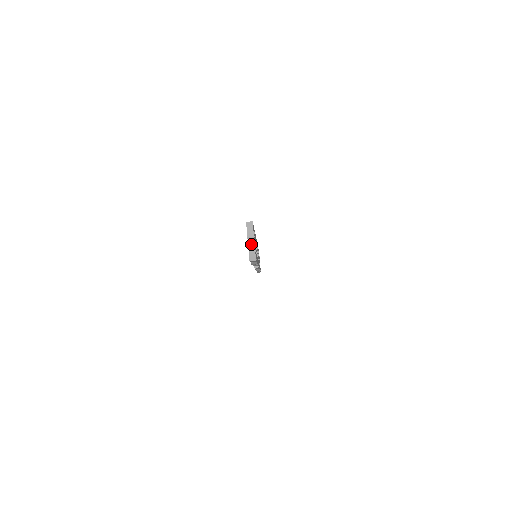
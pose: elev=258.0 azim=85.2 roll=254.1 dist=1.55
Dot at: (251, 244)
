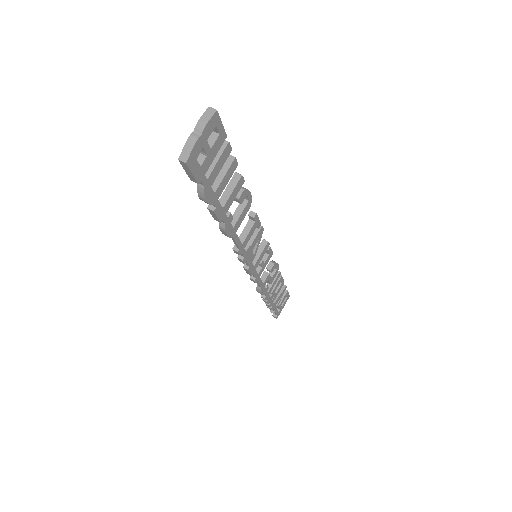
Dot at: (194, 136)
